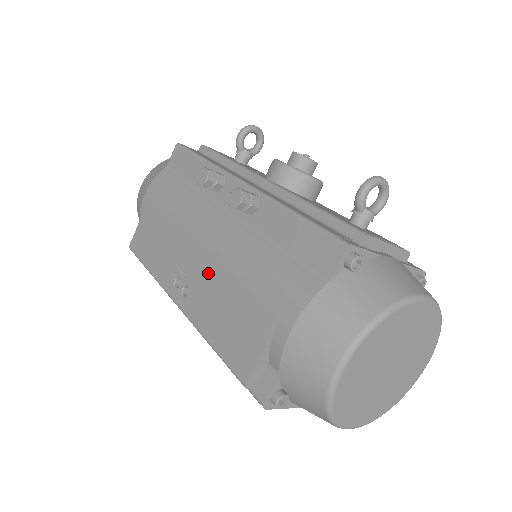
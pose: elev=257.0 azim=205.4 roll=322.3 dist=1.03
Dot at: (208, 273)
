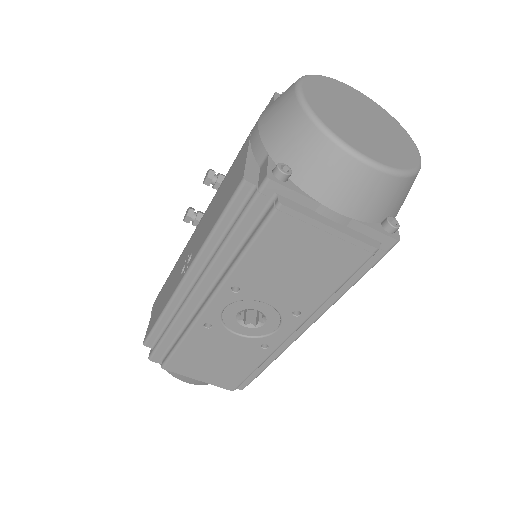
Dot at: (202, 224)
